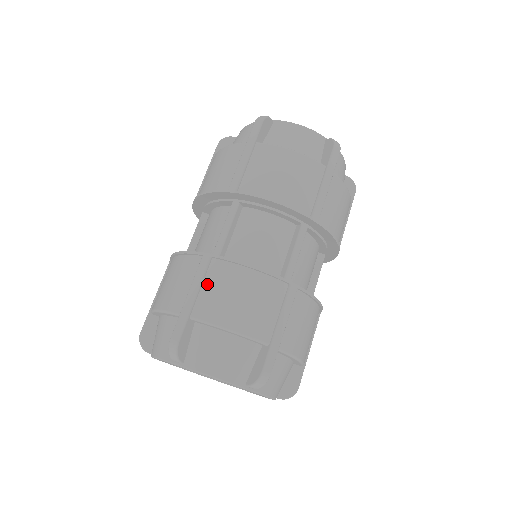
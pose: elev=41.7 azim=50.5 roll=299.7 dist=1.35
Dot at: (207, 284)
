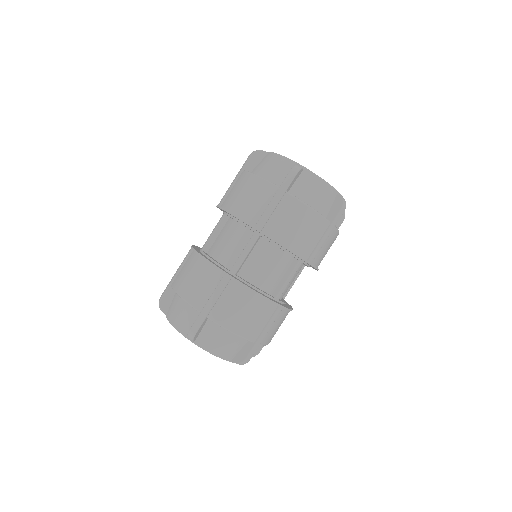
Dot at: (224, 297)
